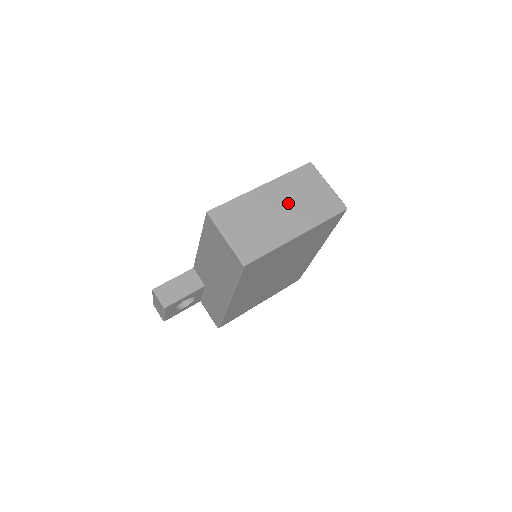
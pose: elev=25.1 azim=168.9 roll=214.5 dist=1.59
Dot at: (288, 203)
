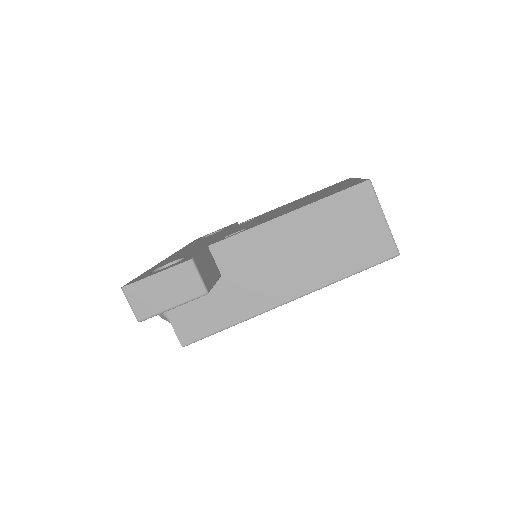
Dot at: occluded
